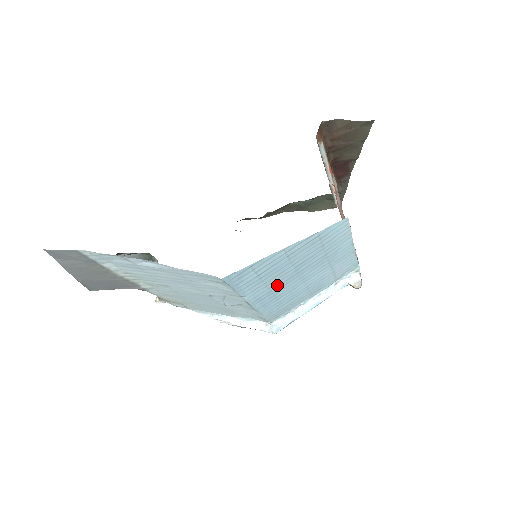
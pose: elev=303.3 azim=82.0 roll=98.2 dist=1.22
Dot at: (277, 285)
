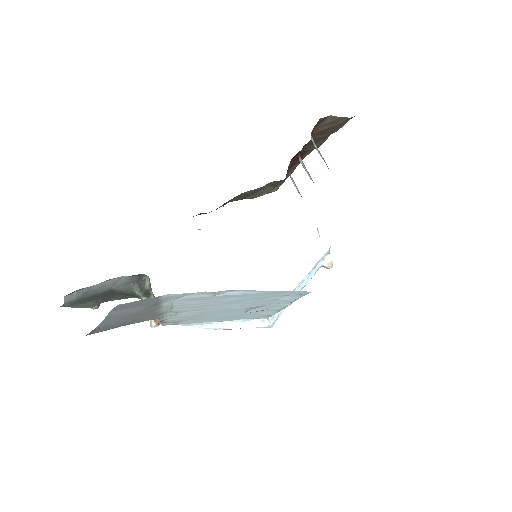
Dot at: occluded
